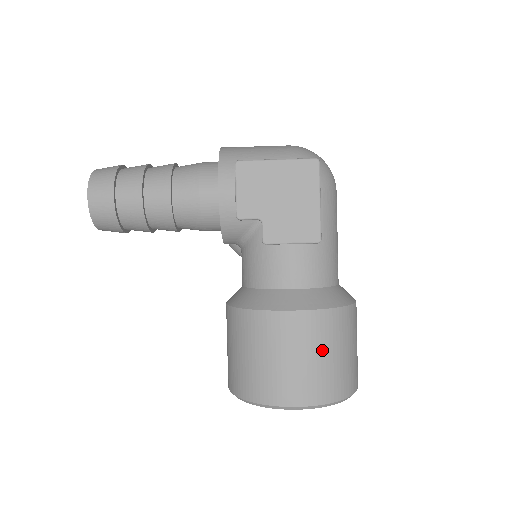
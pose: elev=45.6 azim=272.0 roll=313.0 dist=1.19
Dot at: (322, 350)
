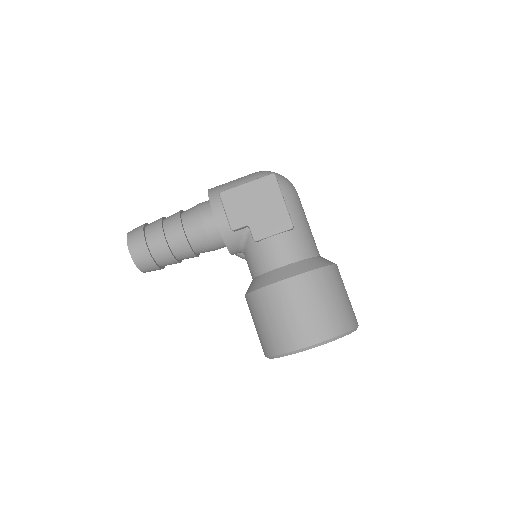
Dot at: (317, 300)
